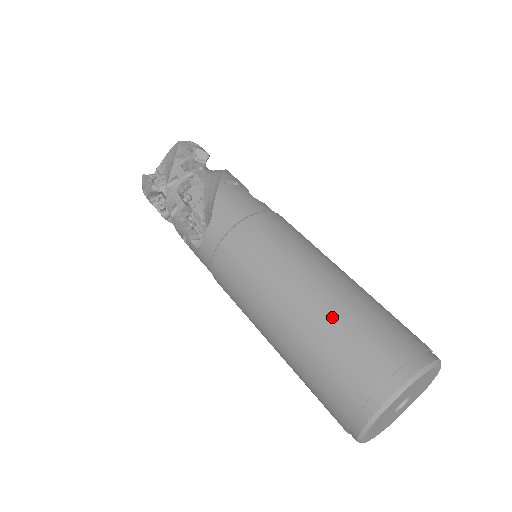
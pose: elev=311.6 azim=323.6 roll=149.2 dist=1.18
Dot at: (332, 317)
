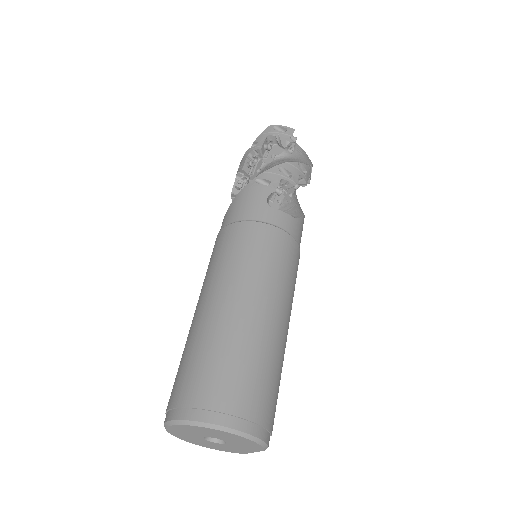
Dot at: (193, 339)
